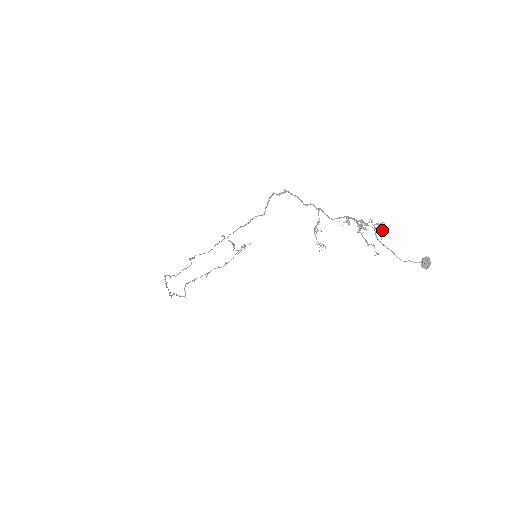
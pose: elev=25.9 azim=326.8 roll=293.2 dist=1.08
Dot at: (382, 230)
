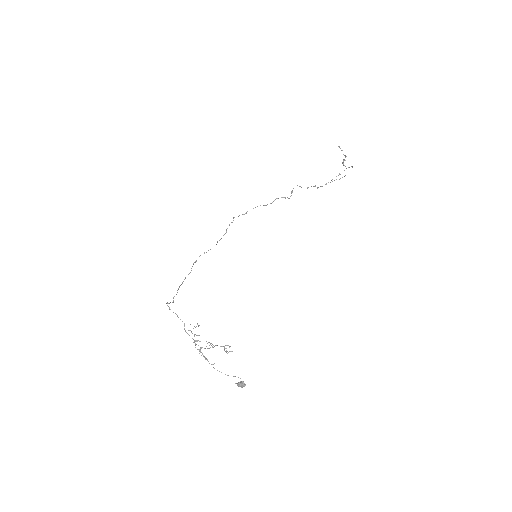
Dot at: (226, 351)
